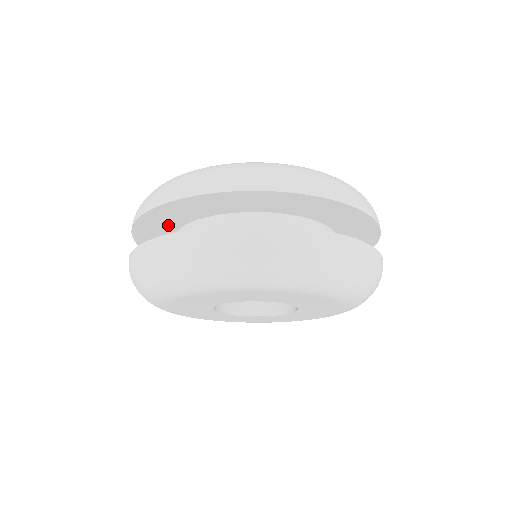
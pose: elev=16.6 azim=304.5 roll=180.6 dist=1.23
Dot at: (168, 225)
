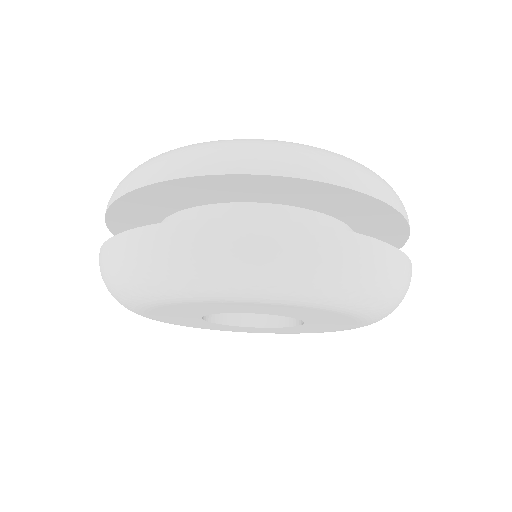
Dot at: (219, 195)
